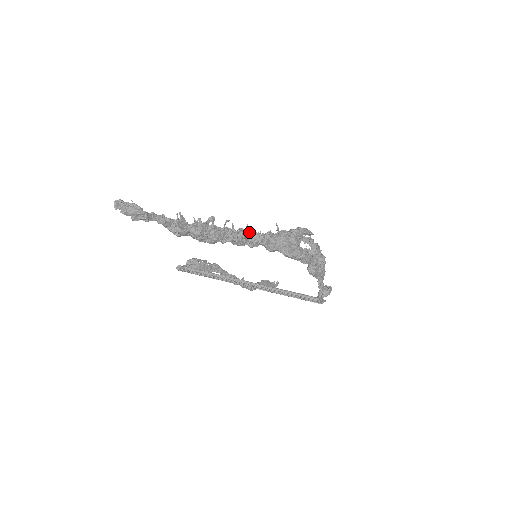
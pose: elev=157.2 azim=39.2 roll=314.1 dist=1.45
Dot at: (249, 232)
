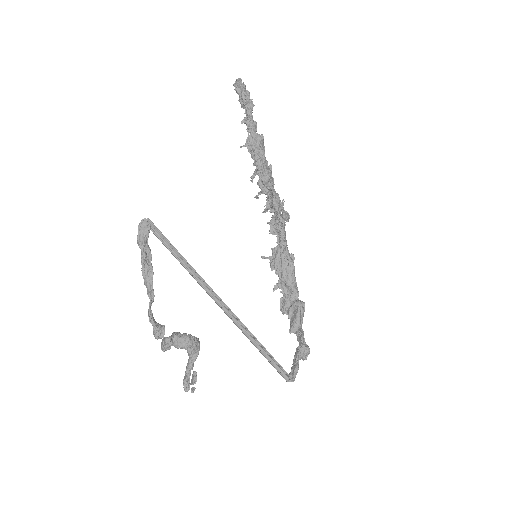
Dot at: occluded
